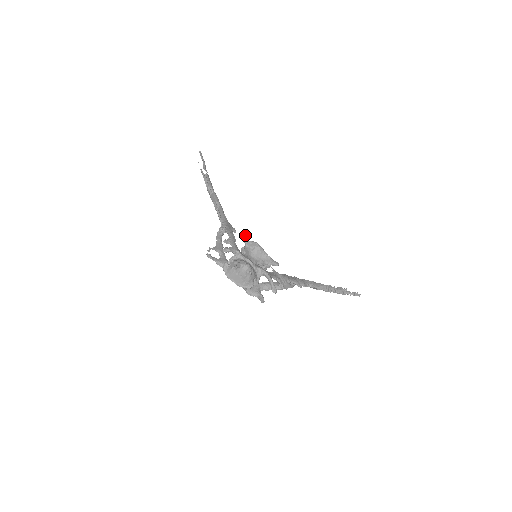
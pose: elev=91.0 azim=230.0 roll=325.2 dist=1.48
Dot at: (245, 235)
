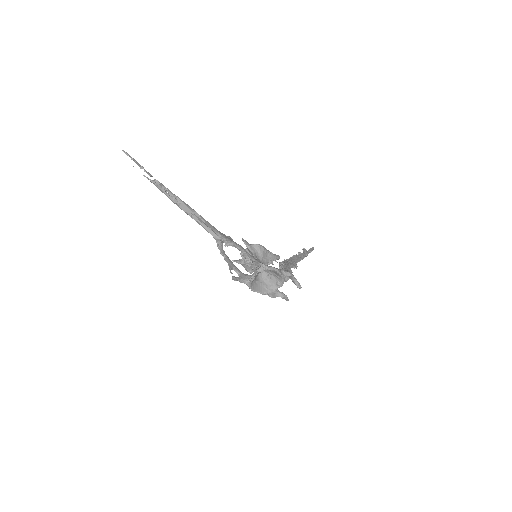
Dot at: (244, 240)
